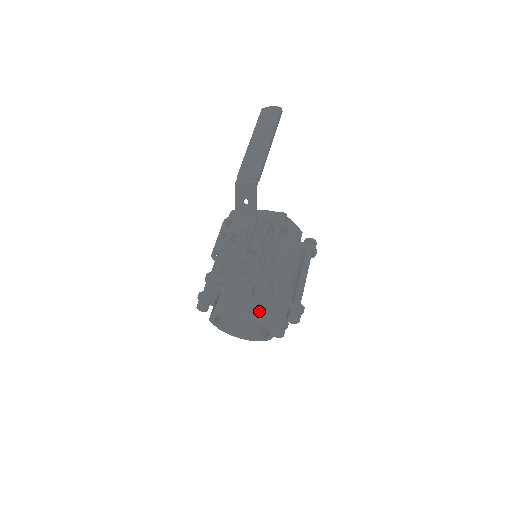
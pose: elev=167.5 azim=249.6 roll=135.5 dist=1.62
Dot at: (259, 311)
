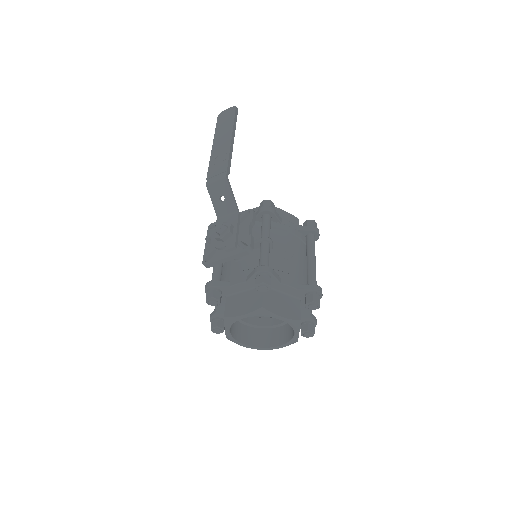
Dot at: (270, 305)
